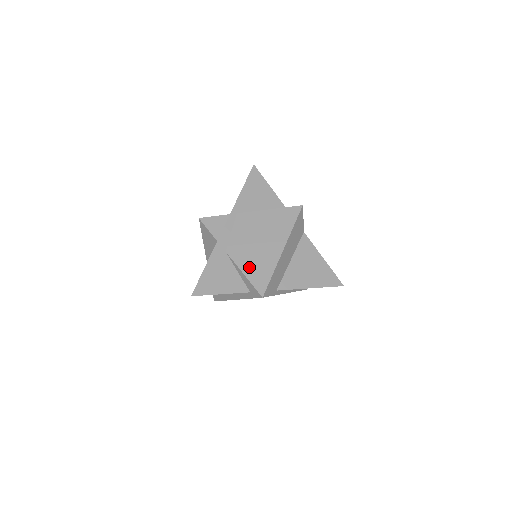
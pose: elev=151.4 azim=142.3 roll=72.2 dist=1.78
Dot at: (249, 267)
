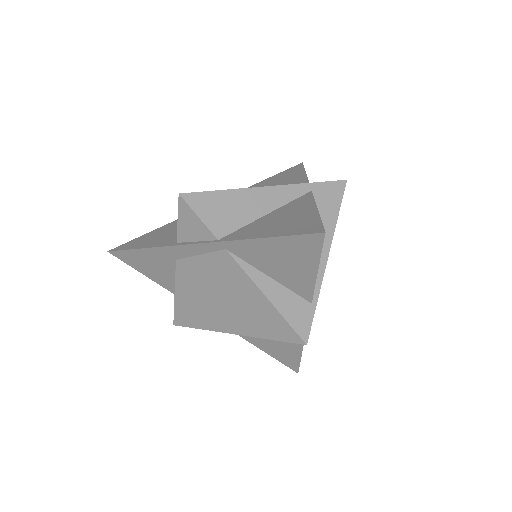
Dot at: (185, 298)
